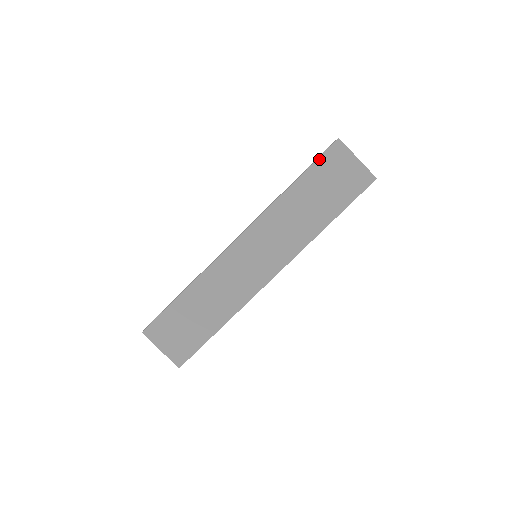
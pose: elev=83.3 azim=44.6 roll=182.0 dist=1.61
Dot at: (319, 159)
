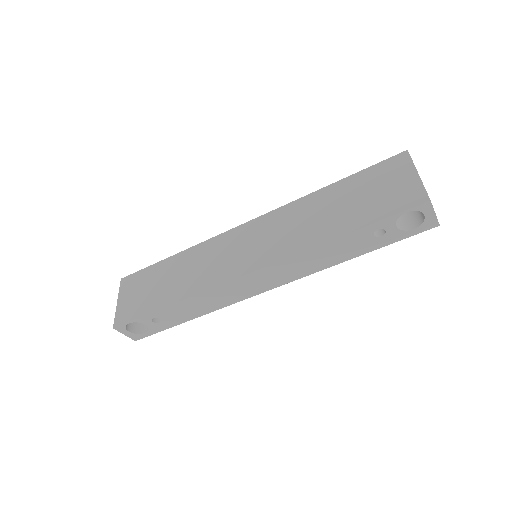
Dot at: (373, 166)
